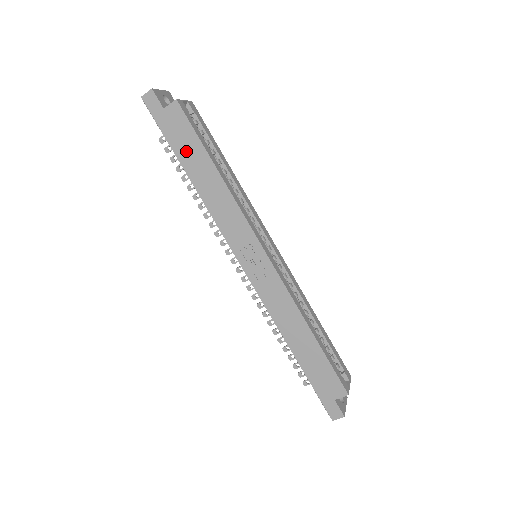
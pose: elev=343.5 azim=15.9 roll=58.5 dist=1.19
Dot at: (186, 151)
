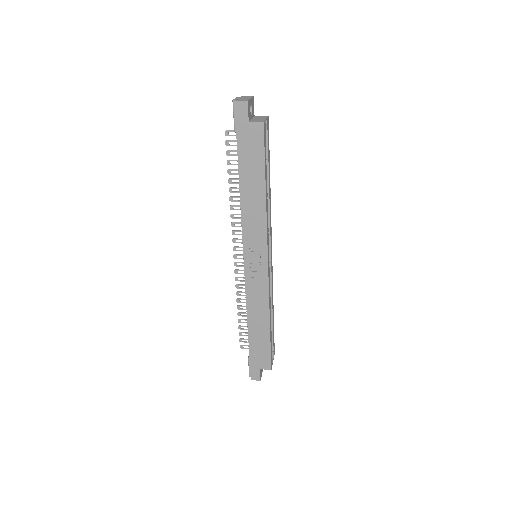
Dot at: (249, 163)
